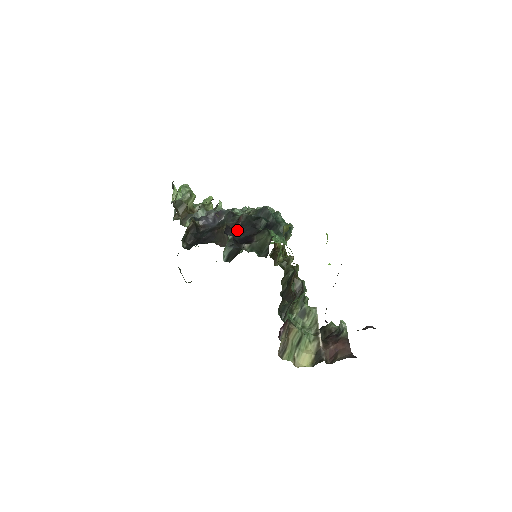
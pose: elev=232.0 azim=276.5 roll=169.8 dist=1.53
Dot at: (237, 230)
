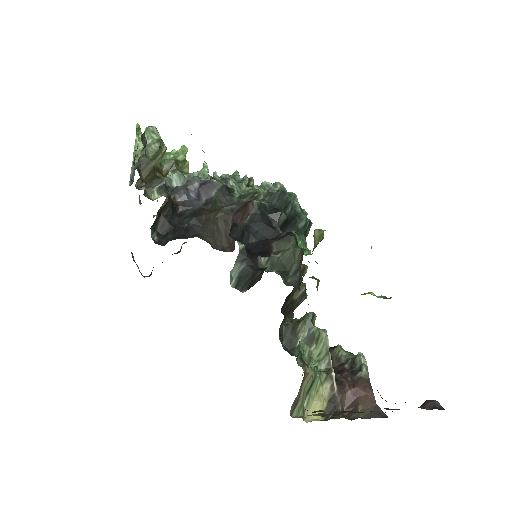
Dot at: (246, 229)
